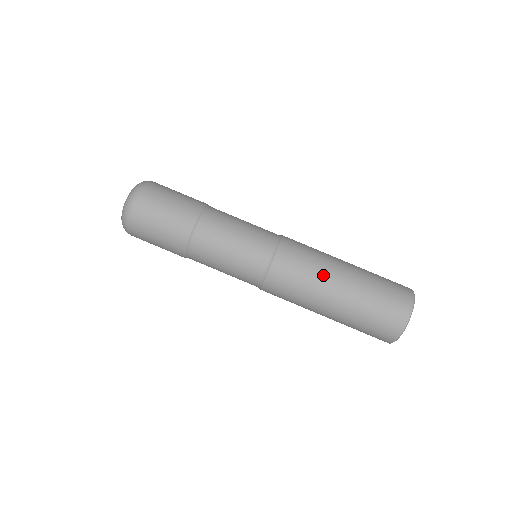
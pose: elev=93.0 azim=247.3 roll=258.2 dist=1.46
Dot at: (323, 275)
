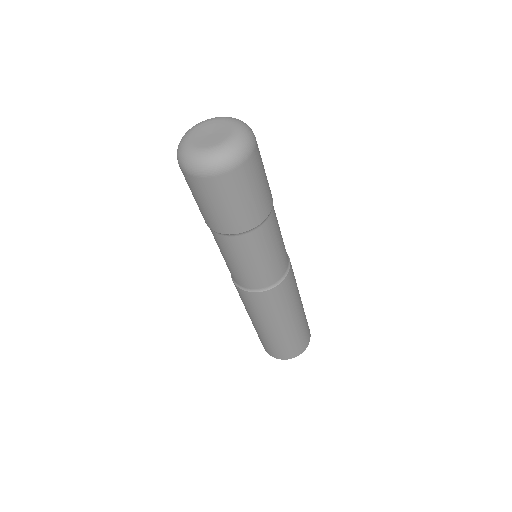
Dot at: (296, 304)
